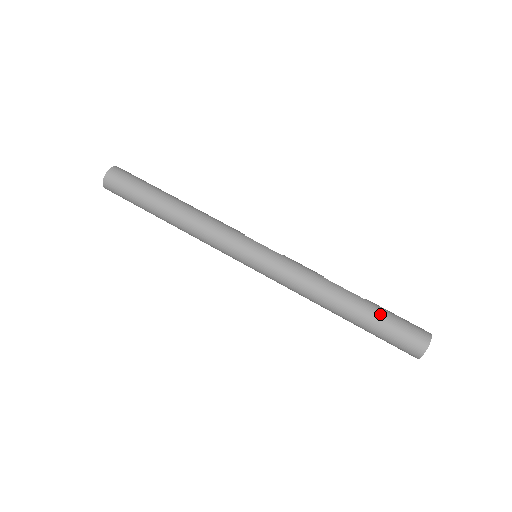
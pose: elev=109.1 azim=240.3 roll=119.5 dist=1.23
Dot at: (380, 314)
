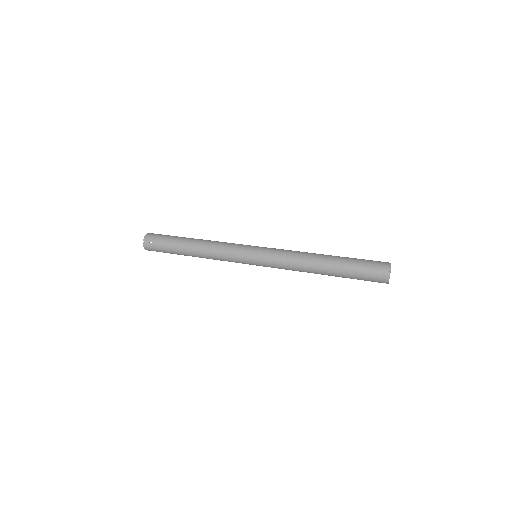
Dot at: (350, 258)
